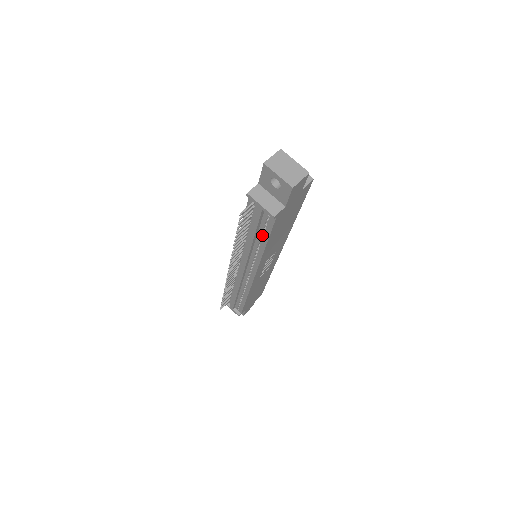
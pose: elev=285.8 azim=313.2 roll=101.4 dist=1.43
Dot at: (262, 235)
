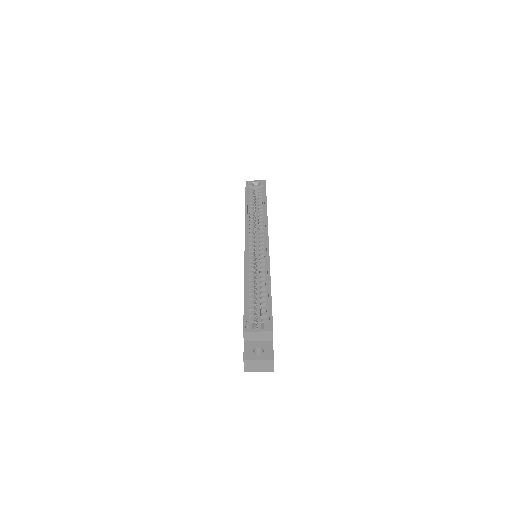
Dot at: occluded
